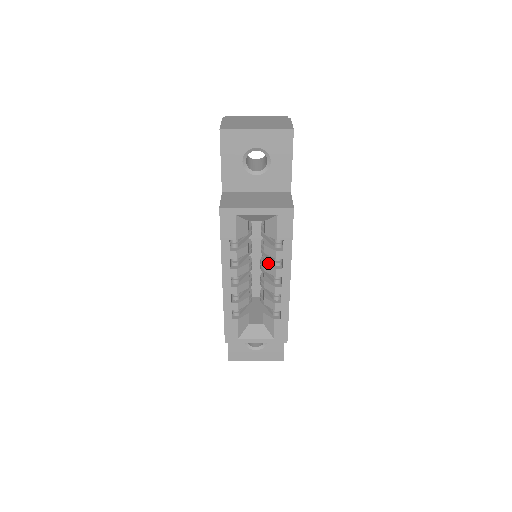
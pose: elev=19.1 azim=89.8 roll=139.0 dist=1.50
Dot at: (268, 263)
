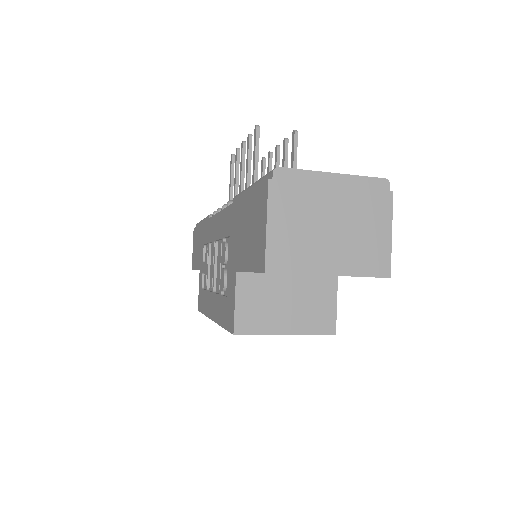
Dot at: occluded
